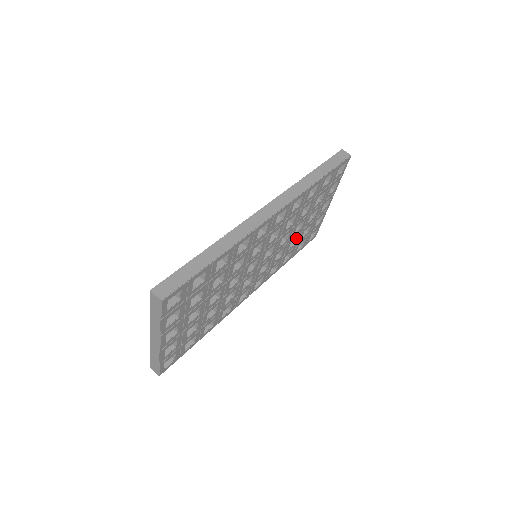
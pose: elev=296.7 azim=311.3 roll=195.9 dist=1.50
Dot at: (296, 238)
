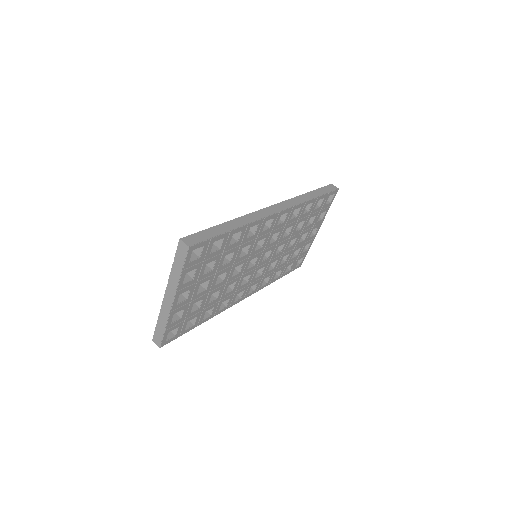
Dot at: (287, 256)
